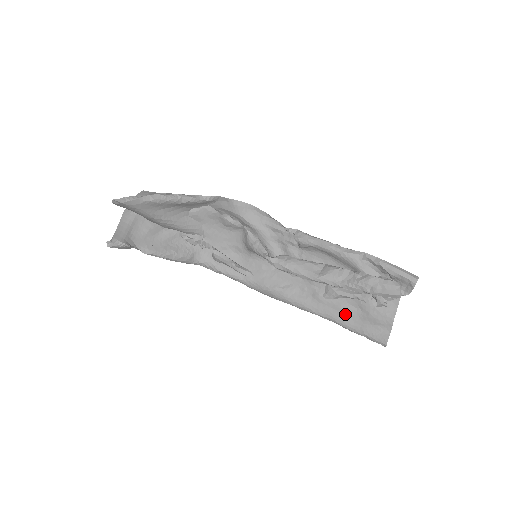
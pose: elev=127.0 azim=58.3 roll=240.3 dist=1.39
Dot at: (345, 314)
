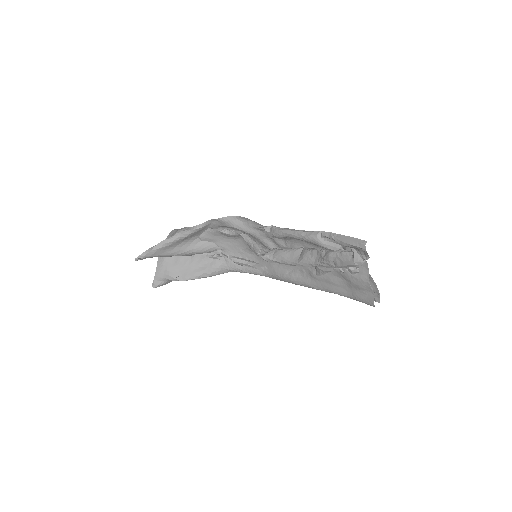
Dot at: (336, 286)
